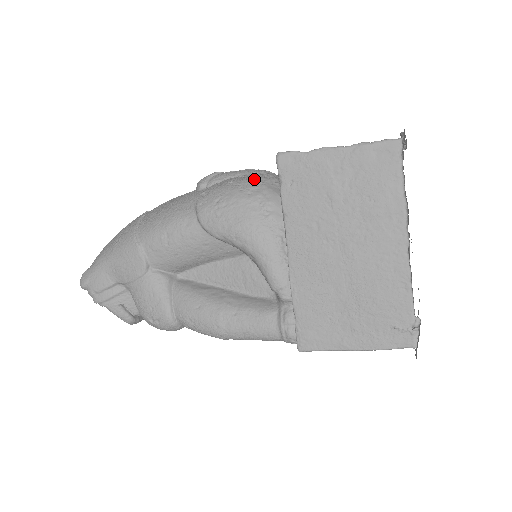
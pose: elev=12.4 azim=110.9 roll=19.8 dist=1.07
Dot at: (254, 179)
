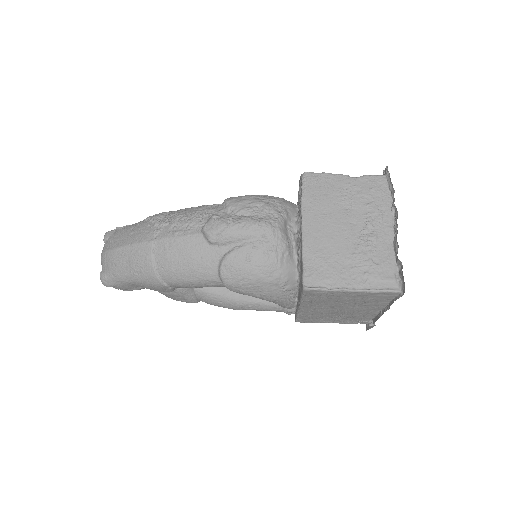
Dot at: (270, 259)
